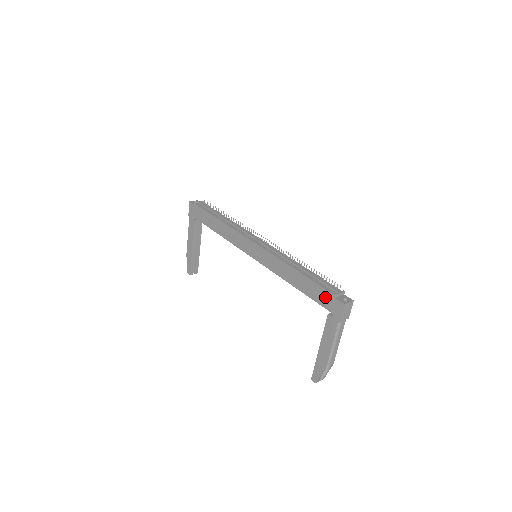
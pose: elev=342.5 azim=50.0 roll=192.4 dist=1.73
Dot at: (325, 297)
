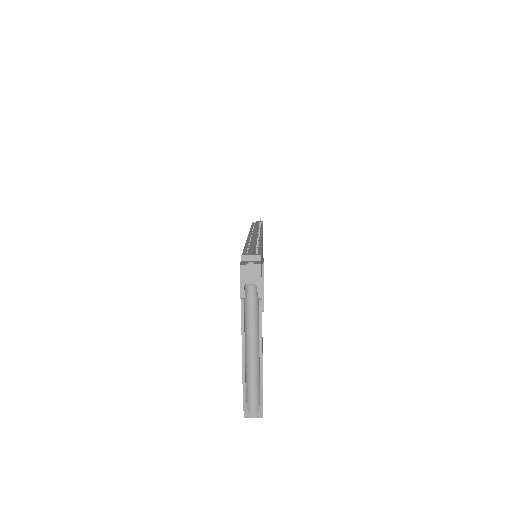
Dot at: occluded
